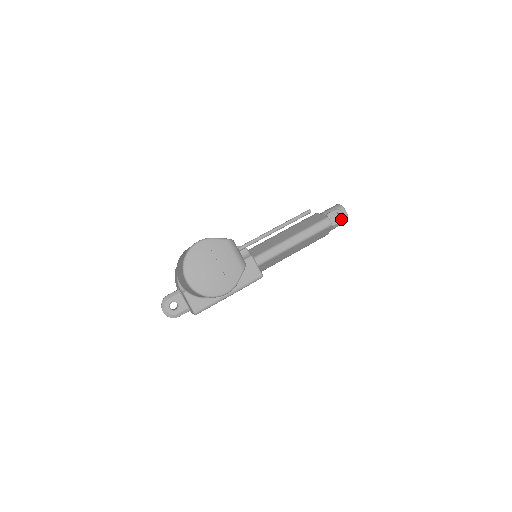
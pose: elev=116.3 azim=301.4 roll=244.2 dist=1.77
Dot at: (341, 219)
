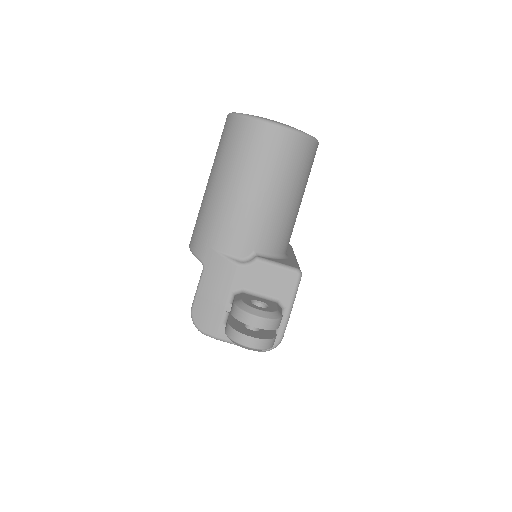
Dot at: occluded
